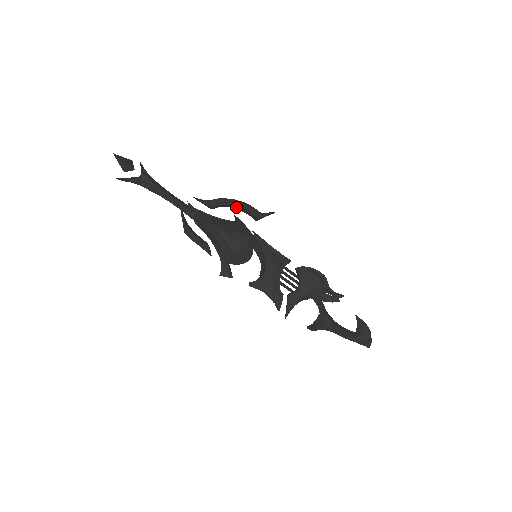
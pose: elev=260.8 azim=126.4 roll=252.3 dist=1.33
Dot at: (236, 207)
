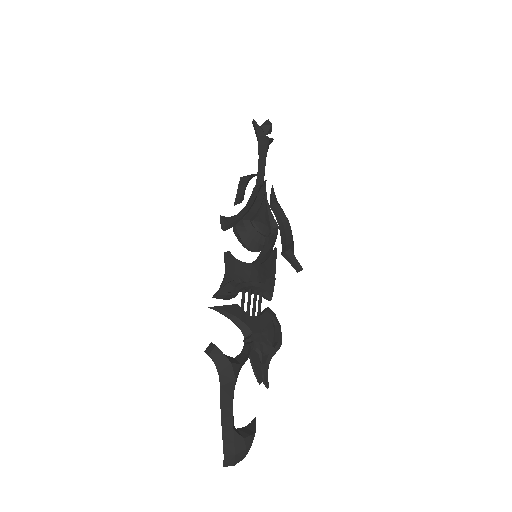
Dot at: (287, 227)
